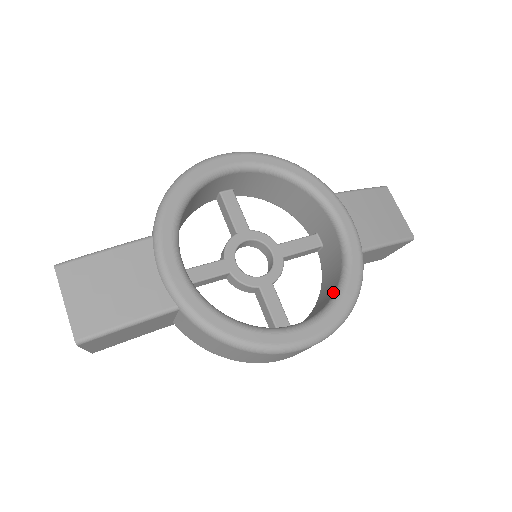
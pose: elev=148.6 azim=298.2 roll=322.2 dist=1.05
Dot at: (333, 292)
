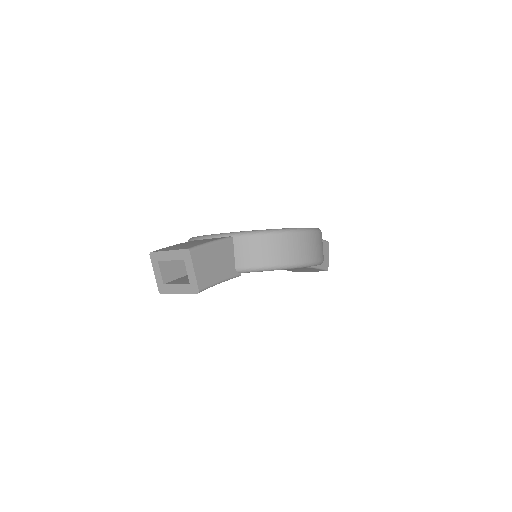
Dot at: occluded
